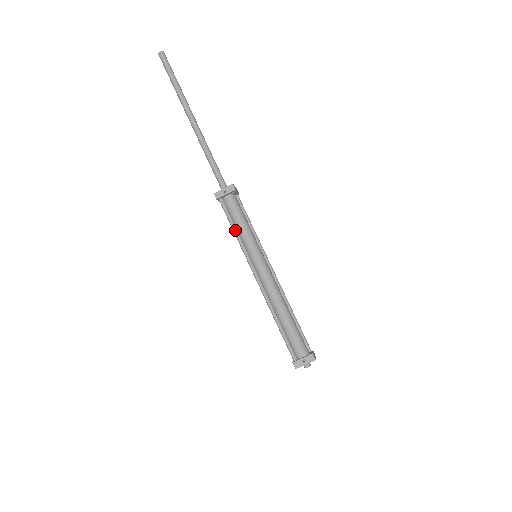
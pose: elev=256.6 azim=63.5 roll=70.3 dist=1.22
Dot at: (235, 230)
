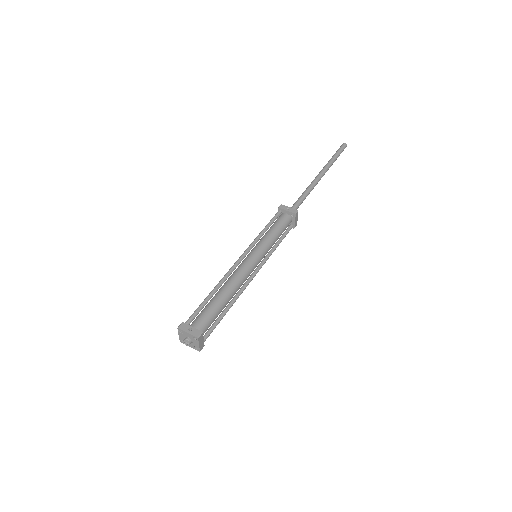
Dot at: (265, 229)
